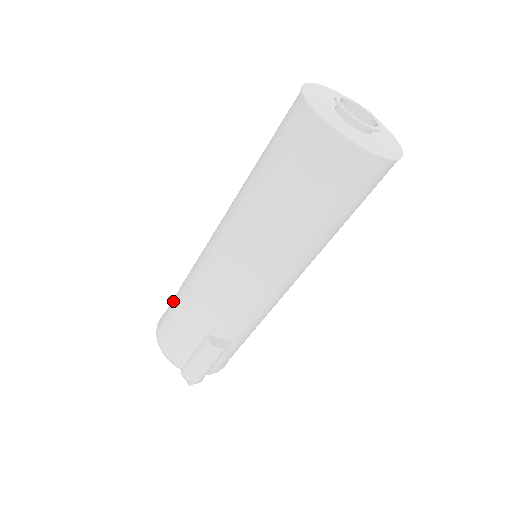
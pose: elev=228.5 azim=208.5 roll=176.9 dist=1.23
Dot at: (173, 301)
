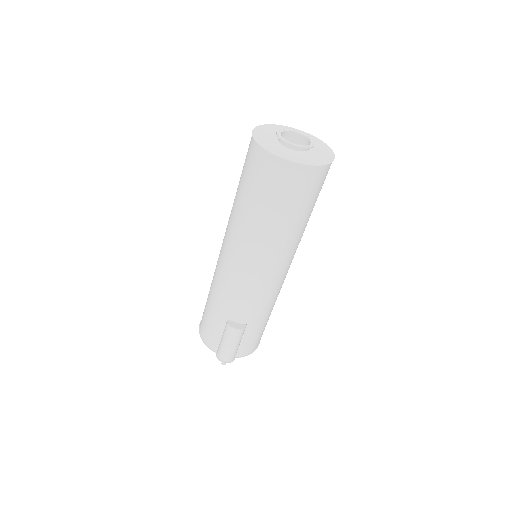
Dot at: occluded
